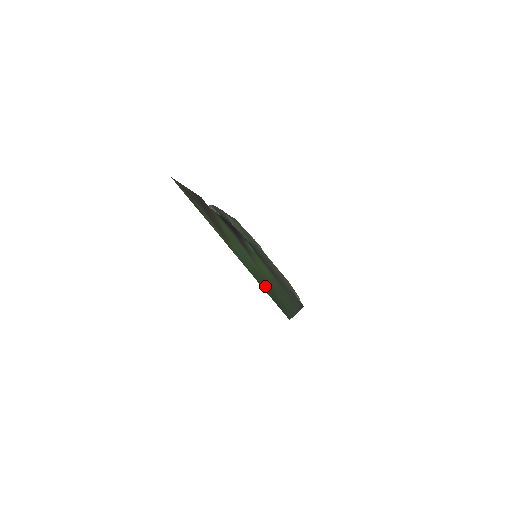
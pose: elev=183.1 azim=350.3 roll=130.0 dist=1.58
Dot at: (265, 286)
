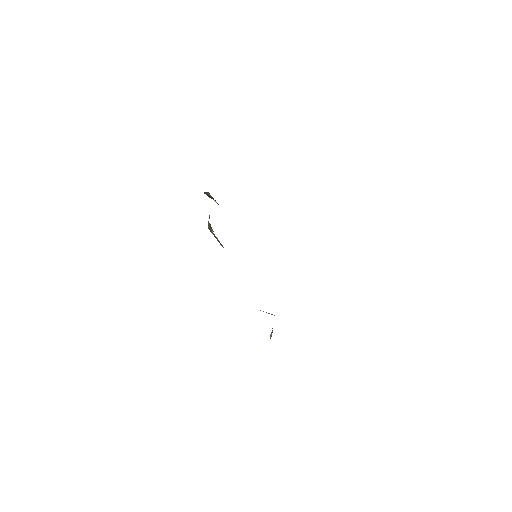
Dot at: occluded
